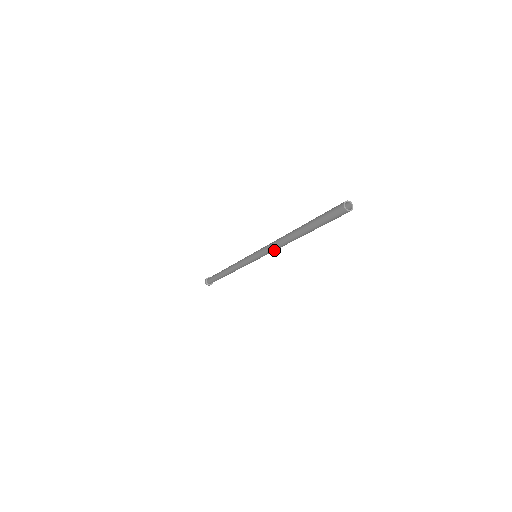
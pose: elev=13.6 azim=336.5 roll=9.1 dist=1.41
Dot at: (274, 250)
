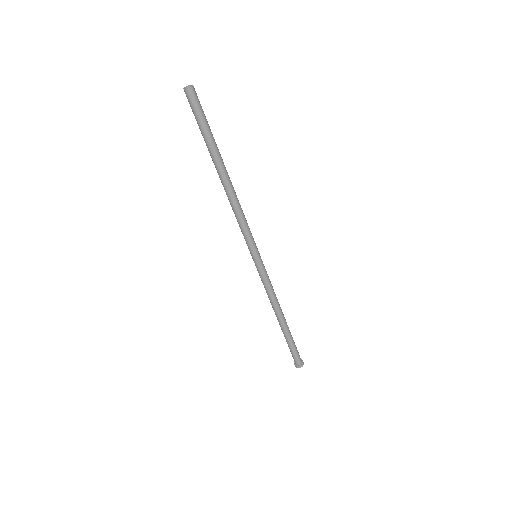
Dot at: (243, 221)
